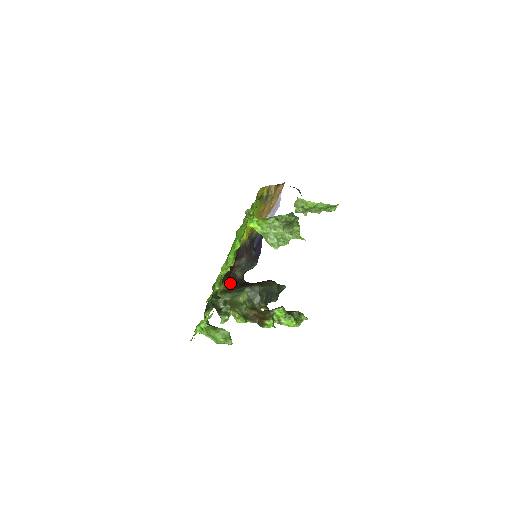
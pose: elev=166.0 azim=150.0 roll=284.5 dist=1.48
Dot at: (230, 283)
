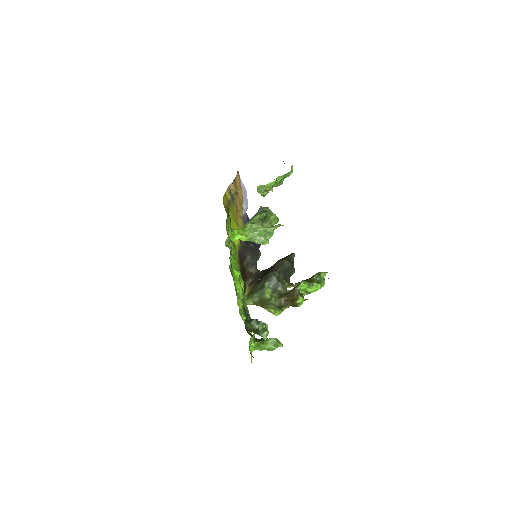
Dot at: (250, 282)
